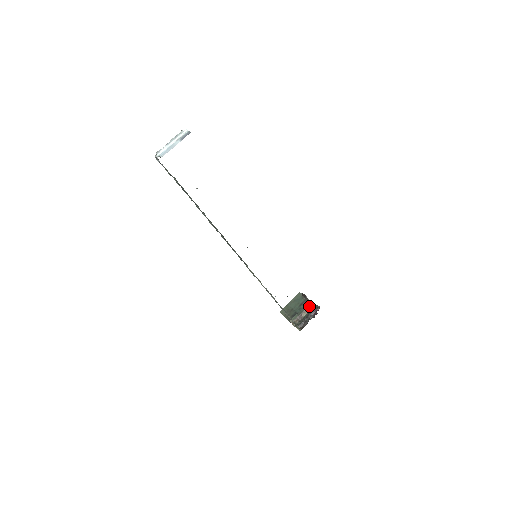
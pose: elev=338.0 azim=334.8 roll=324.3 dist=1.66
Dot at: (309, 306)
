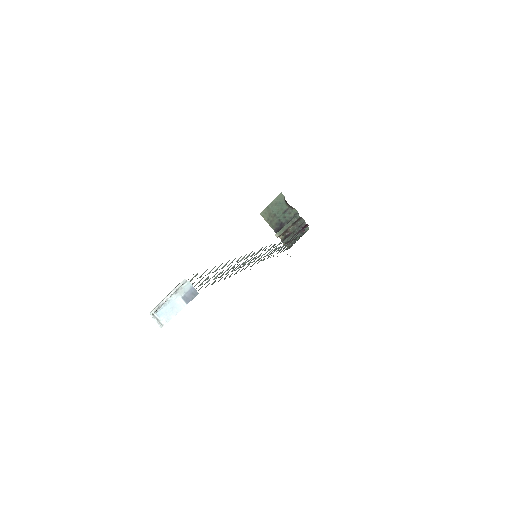
Dot at: (296, 221)
